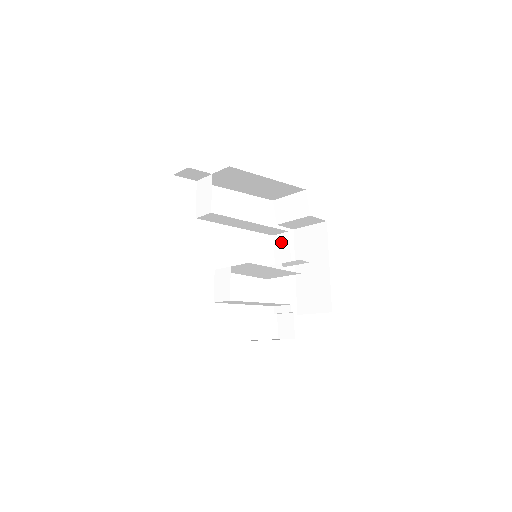
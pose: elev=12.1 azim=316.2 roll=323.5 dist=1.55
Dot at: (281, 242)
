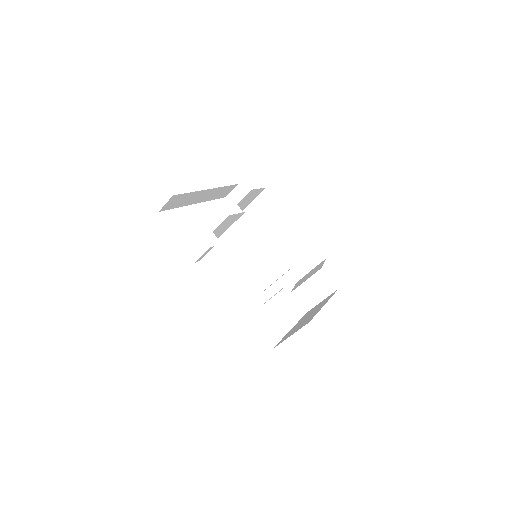
Dot at: occluded
